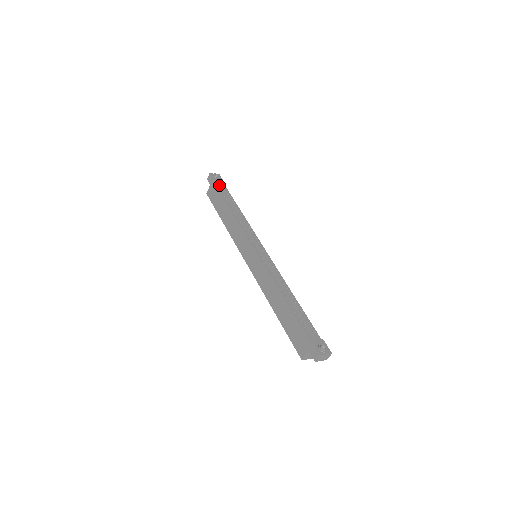
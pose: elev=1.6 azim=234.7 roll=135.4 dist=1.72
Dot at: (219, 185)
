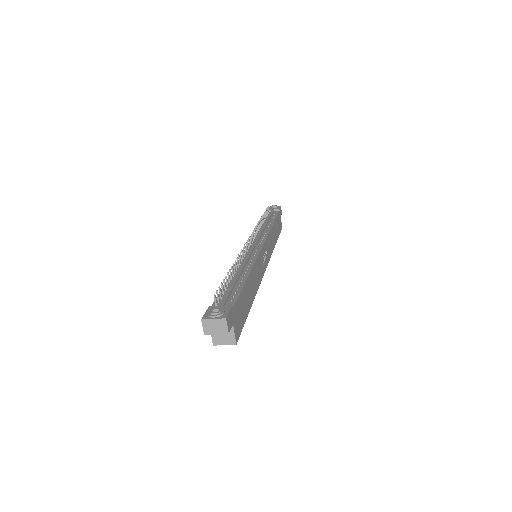
Dot at: occluded
